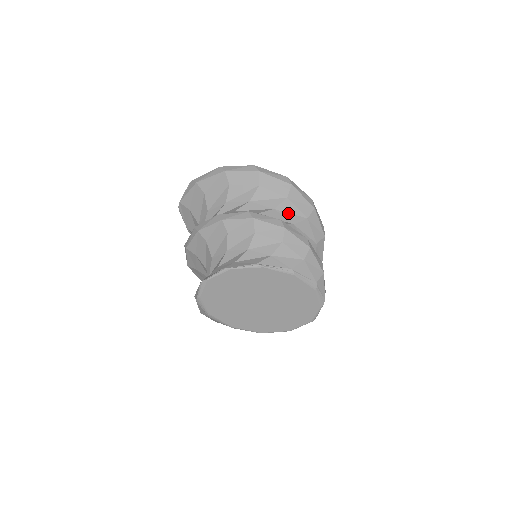
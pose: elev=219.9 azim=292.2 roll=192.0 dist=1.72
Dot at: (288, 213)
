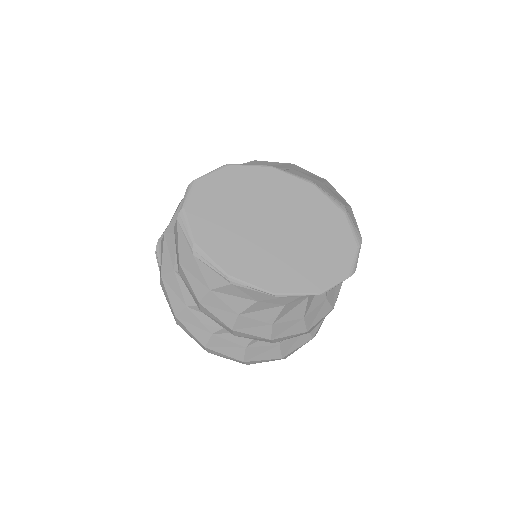
Dot at: occluded
